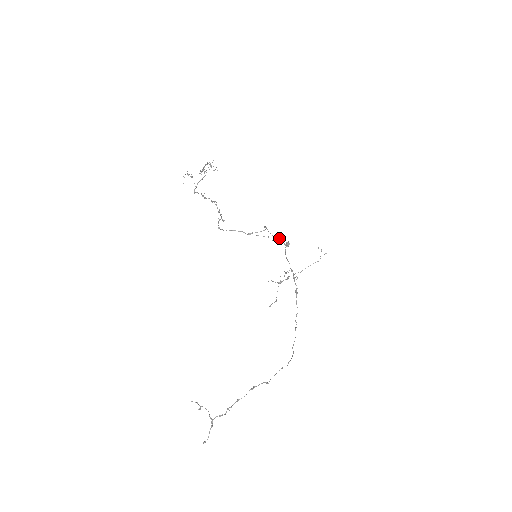
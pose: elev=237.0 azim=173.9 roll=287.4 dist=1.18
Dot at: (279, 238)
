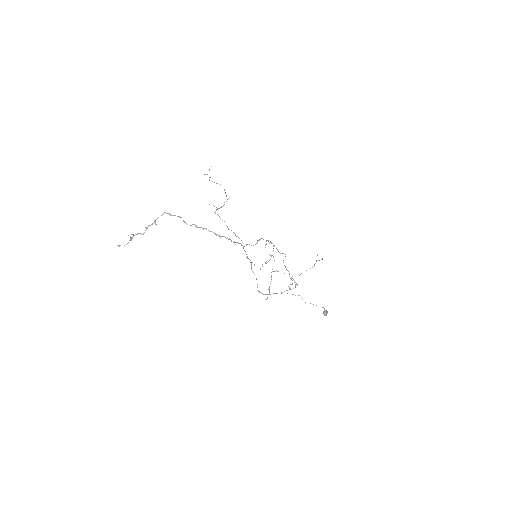
Dot at: occluded
